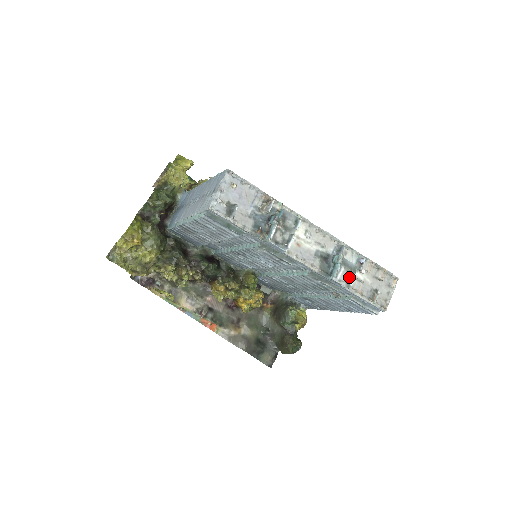
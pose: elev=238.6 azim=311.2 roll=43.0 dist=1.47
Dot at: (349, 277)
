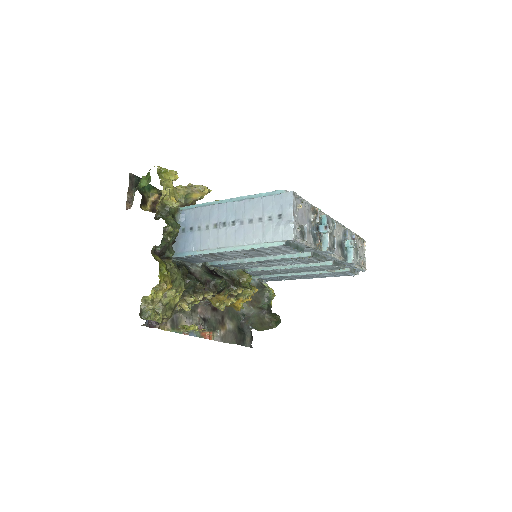
Dot at: (357, 255)
